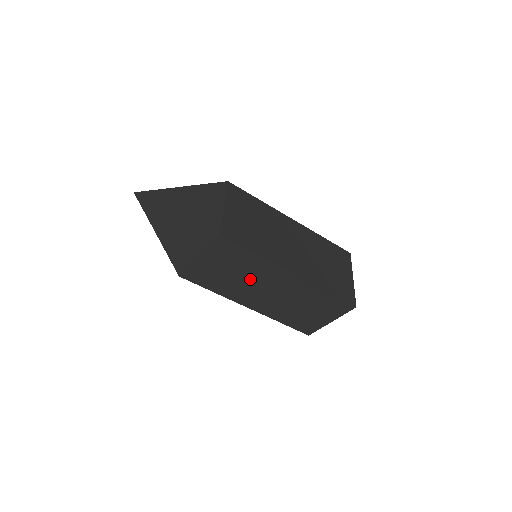
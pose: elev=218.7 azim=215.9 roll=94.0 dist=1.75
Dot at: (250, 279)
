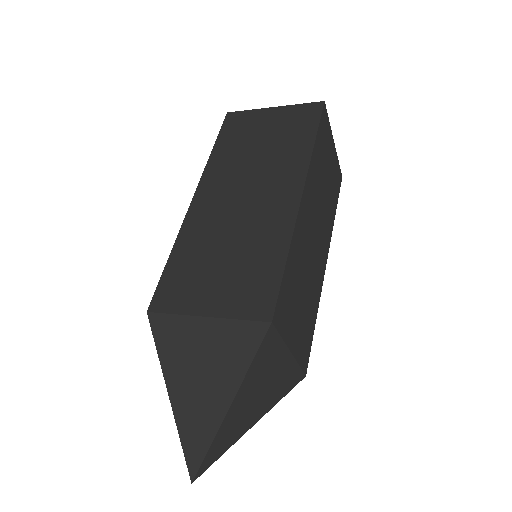
Dot at: occluded
